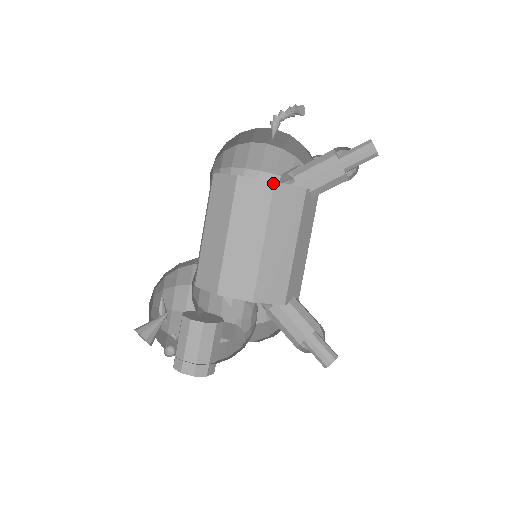
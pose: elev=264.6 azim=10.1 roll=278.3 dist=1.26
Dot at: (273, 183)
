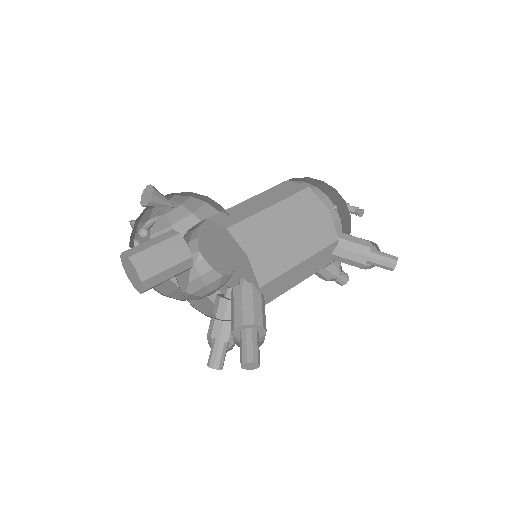
Dot at: (328, 210)
